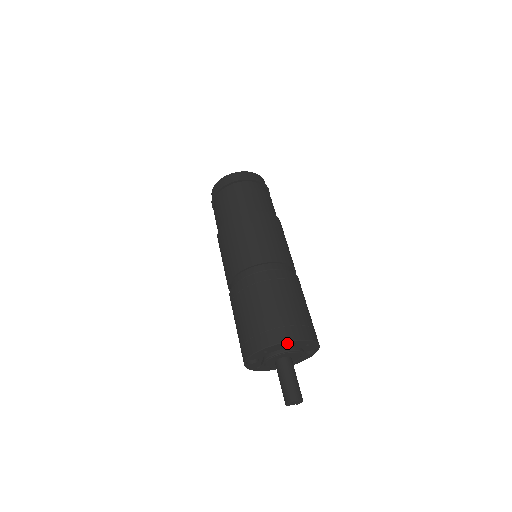
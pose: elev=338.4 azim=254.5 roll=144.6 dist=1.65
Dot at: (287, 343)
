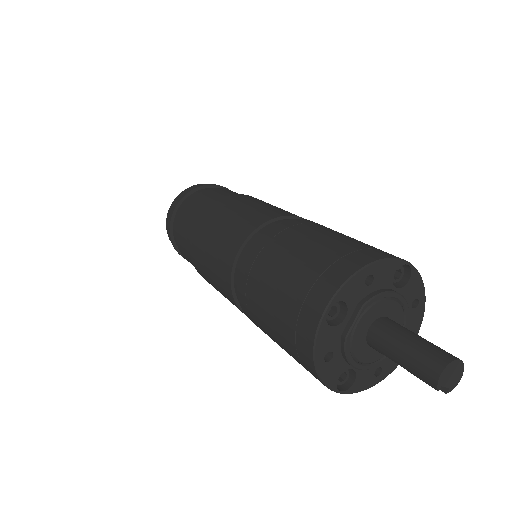
Dot at: (393, 282)
